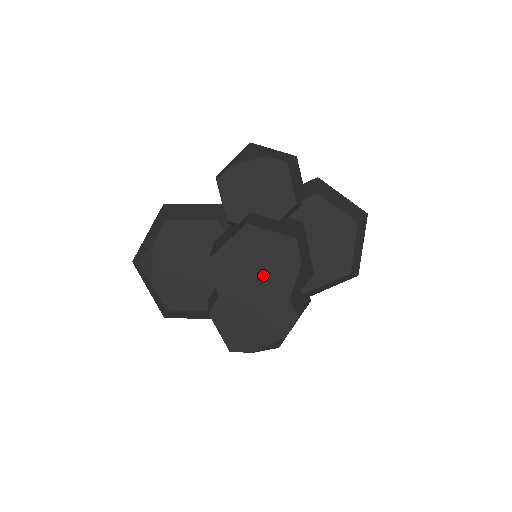
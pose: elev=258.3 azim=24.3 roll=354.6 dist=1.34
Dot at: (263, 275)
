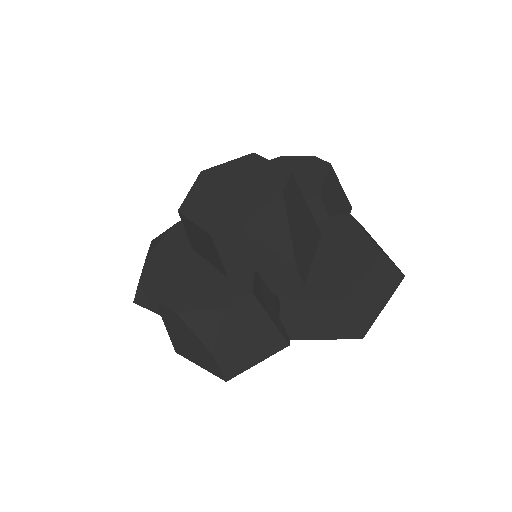
Dot at: (238, 194)
